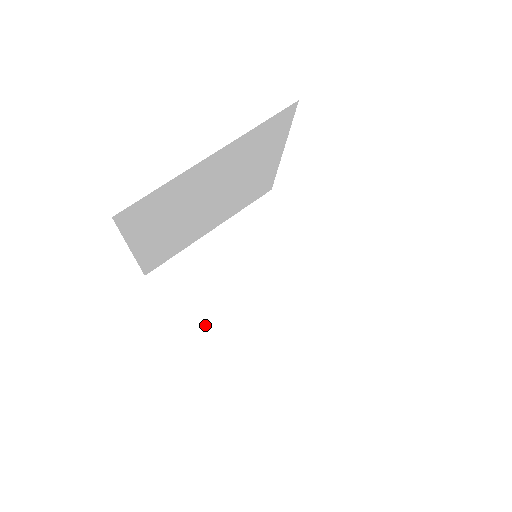
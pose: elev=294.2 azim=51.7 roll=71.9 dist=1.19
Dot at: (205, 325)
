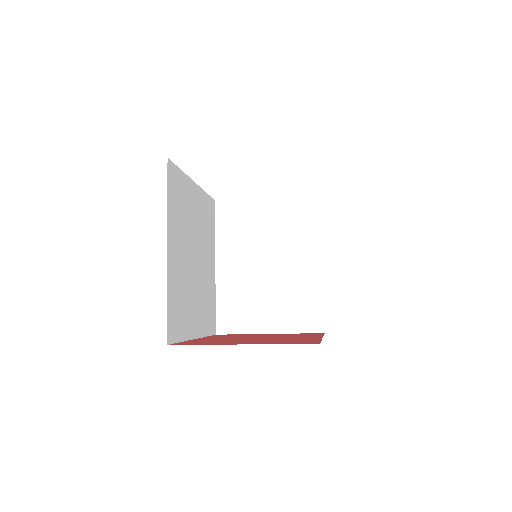
Dot at: (279, 317)
